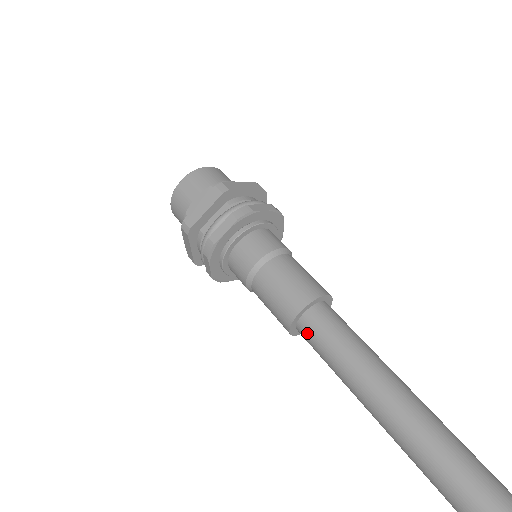
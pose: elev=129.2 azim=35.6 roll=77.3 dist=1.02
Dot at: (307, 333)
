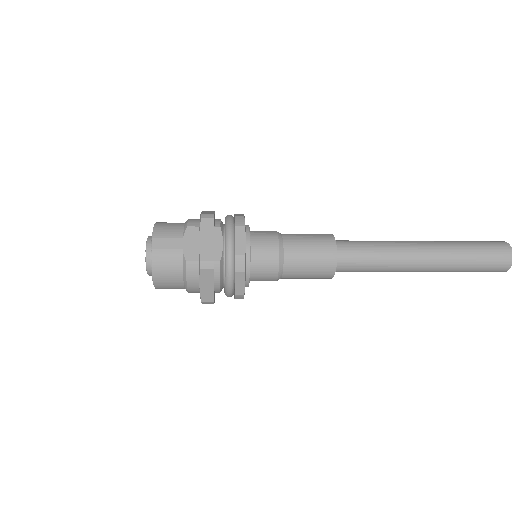
Dot at: (347, 261)
